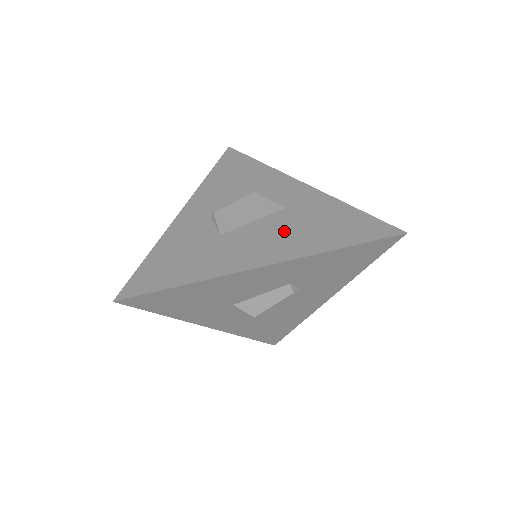
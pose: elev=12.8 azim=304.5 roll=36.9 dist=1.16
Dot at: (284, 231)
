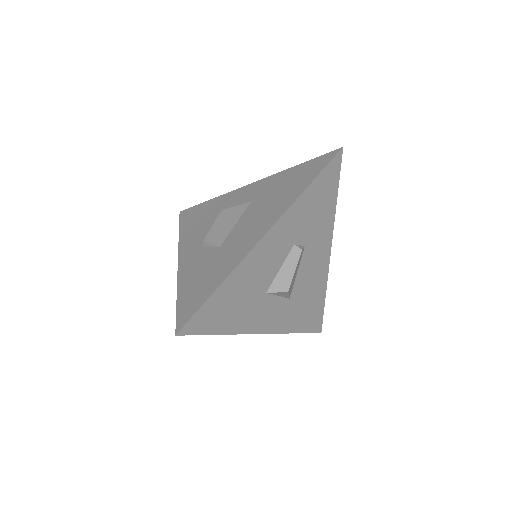
Dot at: (262, 210)
